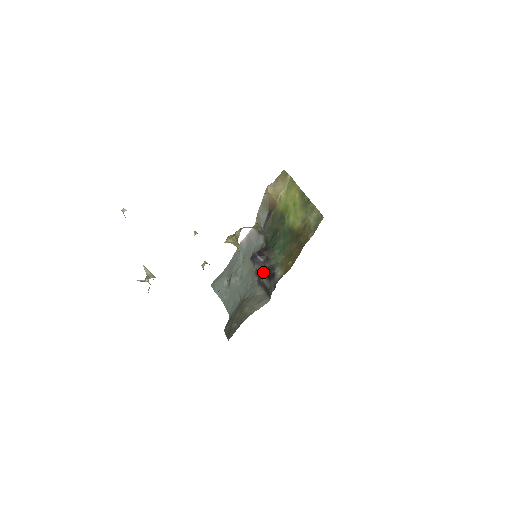
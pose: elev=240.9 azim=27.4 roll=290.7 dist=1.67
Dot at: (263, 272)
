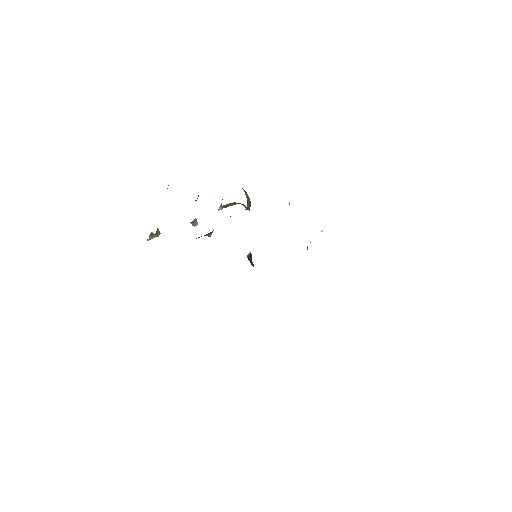
Dot at: occluded
